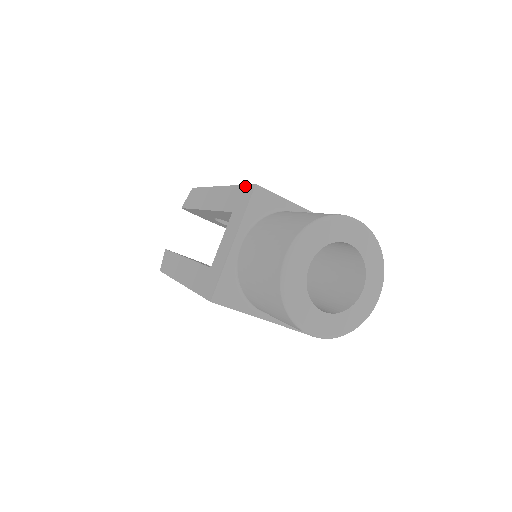
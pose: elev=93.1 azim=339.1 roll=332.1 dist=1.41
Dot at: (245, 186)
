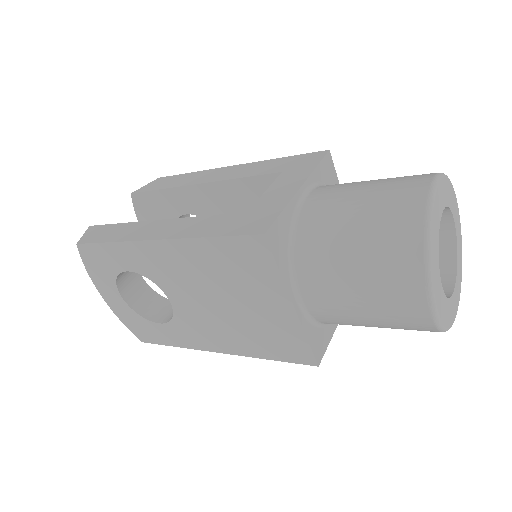
Dot at: (304, 154)
